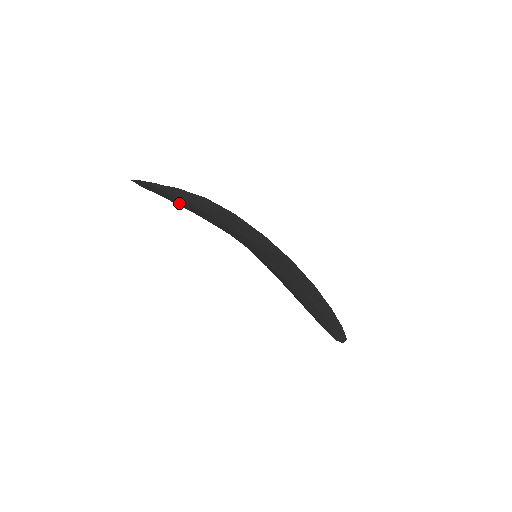
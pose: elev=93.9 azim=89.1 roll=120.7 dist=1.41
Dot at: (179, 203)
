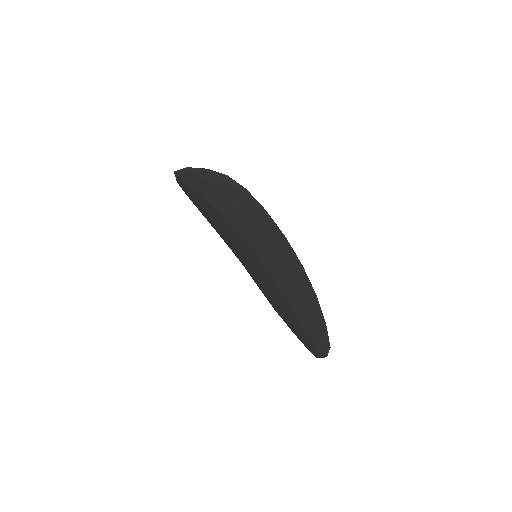
Dot at: (205, 194)
